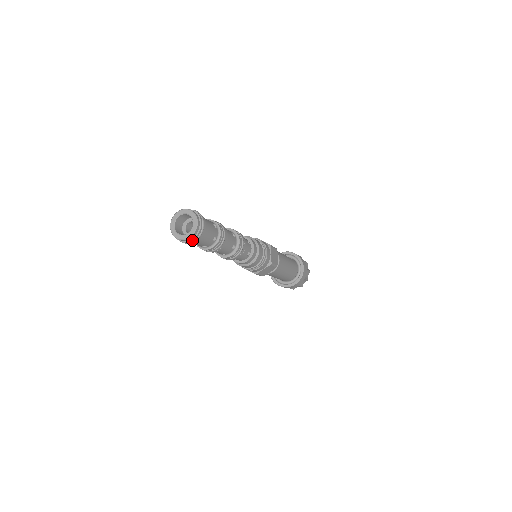
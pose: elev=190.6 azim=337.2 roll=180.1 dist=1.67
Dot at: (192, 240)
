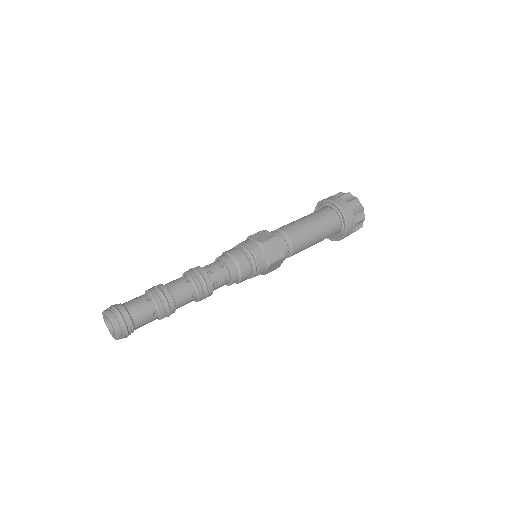
Dot at: occluded
